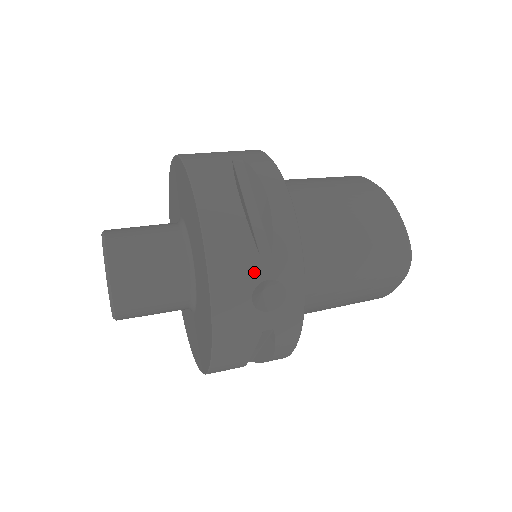
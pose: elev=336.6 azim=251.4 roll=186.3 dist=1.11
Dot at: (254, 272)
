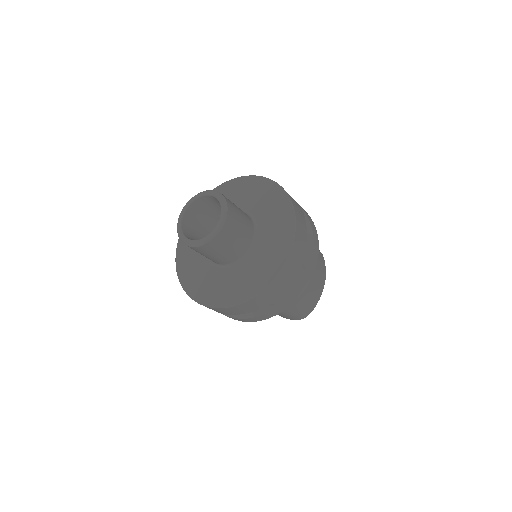
Dot at: occluded
